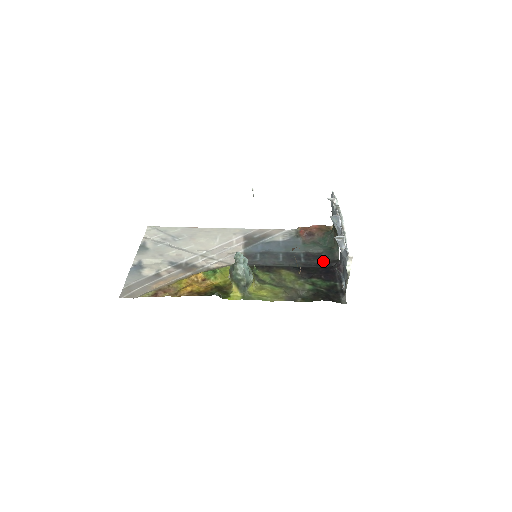
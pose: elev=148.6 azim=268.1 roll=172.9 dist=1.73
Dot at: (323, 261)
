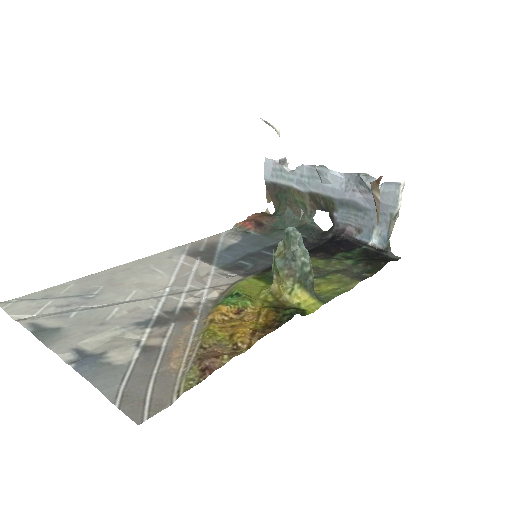
Dot at: (312, 240)
